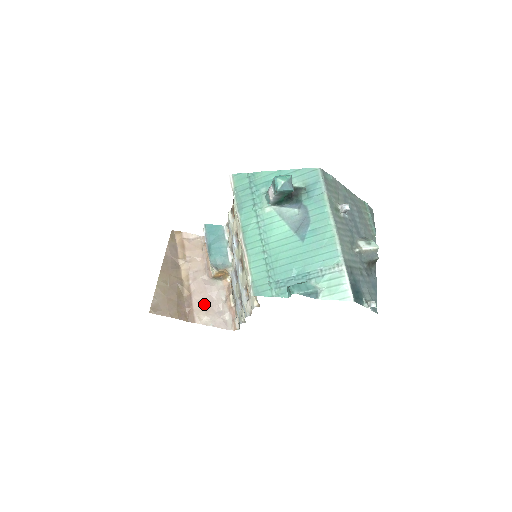
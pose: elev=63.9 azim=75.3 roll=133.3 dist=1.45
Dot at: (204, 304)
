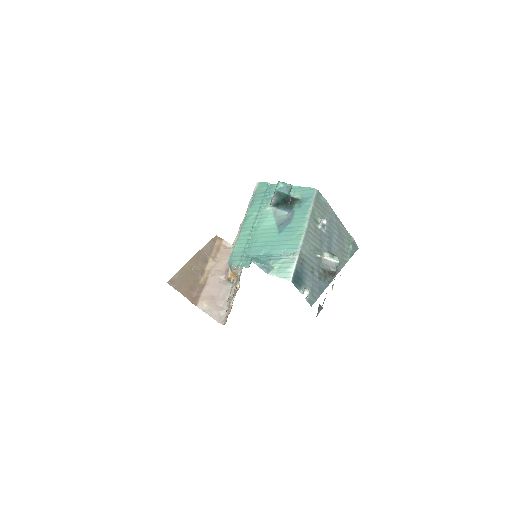
Dot at: (211, 296)
